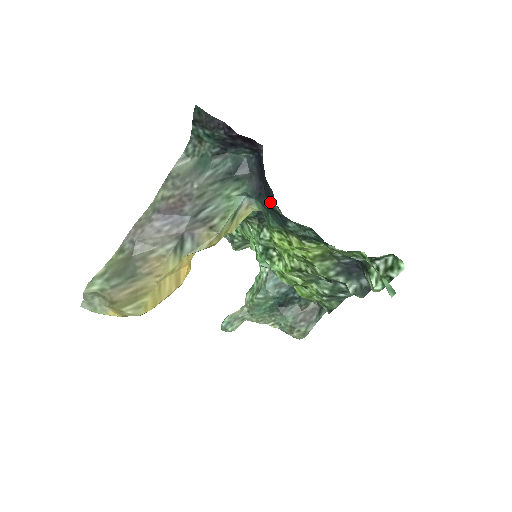
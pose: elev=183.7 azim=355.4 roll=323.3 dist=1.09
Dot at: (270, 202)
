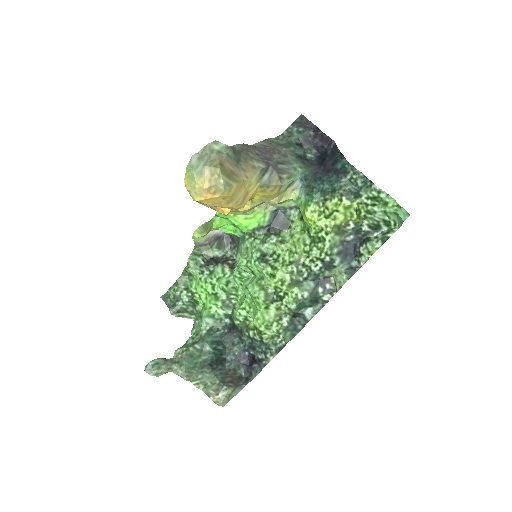
Dot at: (334, 166)
